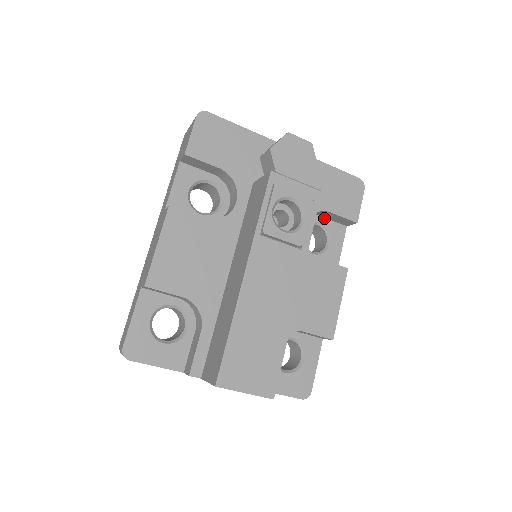
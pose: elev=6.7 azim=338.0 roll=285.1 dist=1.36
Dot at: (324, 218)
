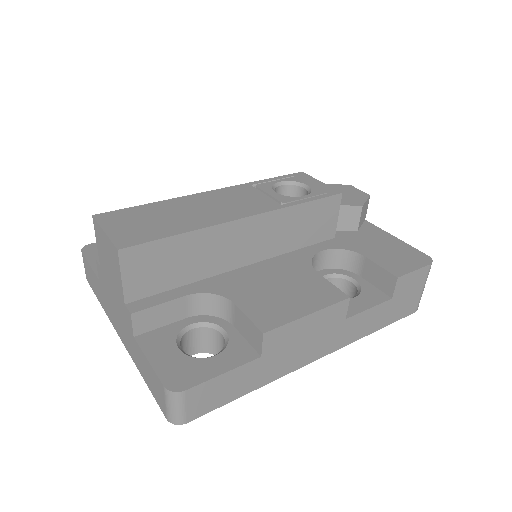
Dot at: (365, 280)
